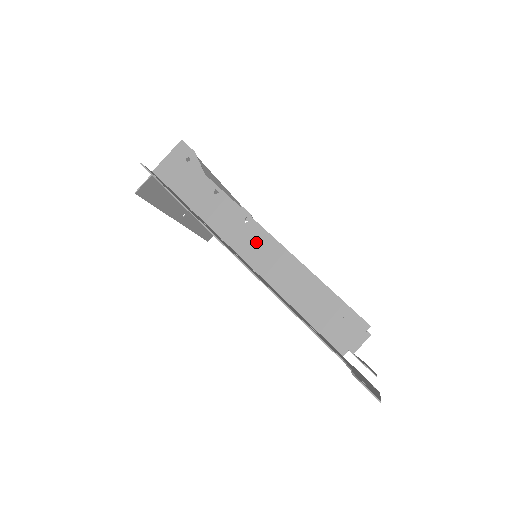
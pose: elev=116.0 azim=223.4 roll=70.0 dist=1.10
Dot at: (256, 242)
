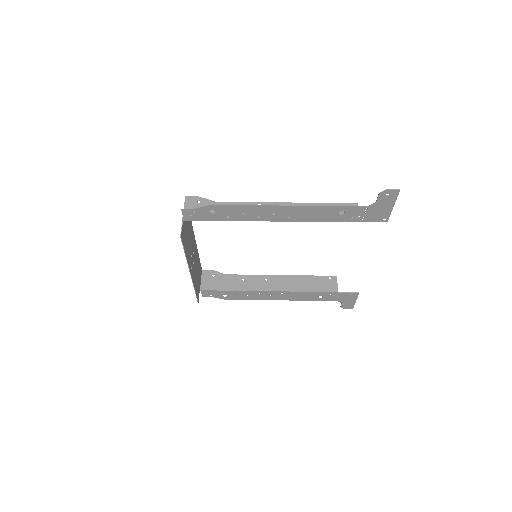
Dot at: occluded
